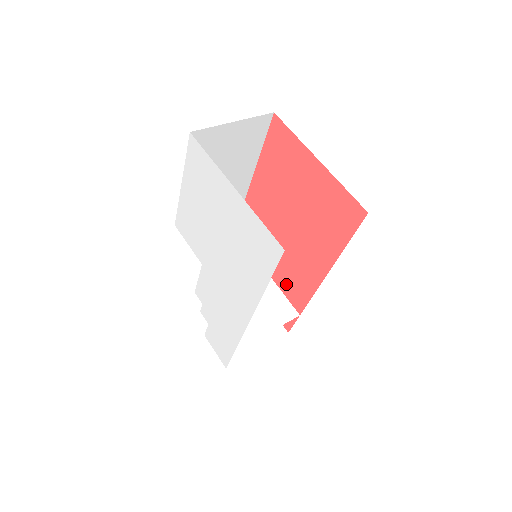
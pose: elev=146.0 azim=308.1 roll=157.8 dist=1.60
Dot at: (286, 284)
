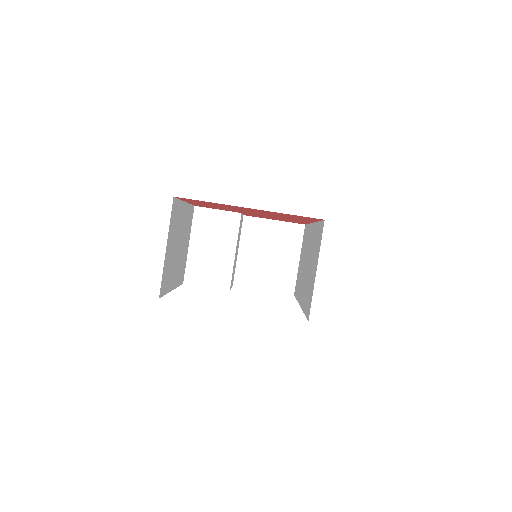
Dot at: occluded
